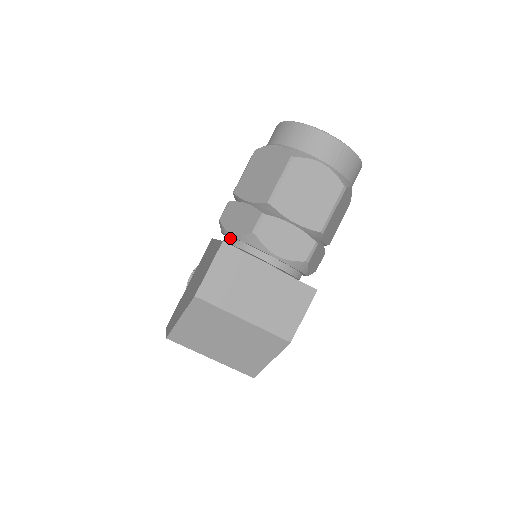
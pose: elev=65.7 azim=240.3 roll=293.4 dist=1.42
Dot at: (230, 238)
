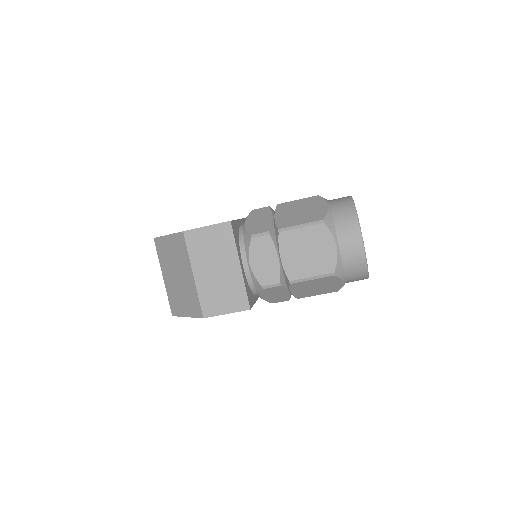
Dot at: occluded
